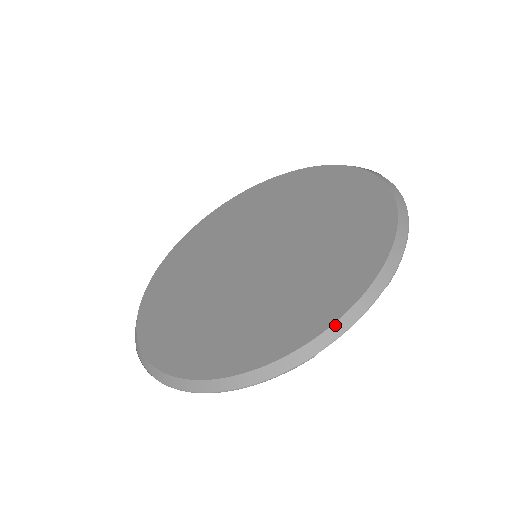
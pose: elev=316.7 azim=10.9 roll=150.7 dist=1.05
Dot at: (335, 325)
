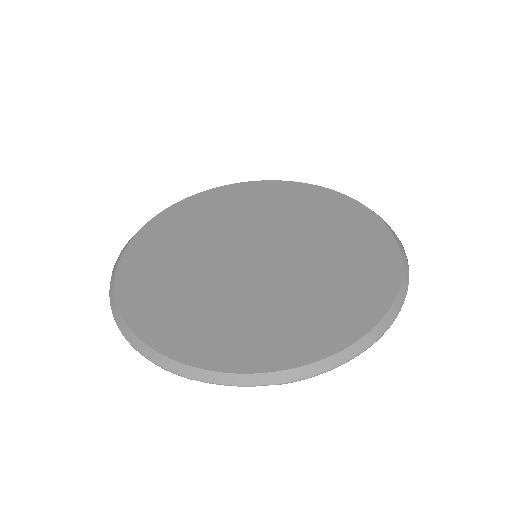
Dot at: (404, 267)
